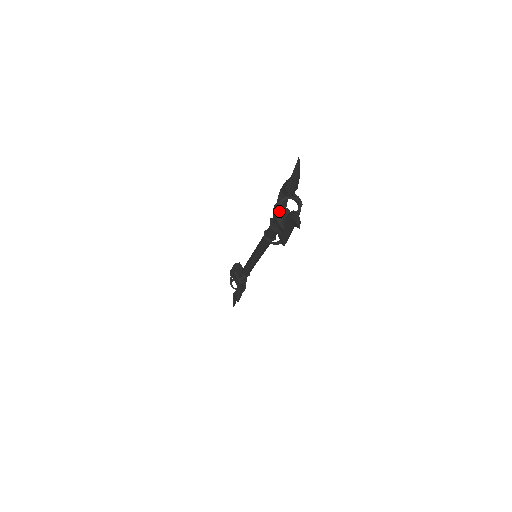
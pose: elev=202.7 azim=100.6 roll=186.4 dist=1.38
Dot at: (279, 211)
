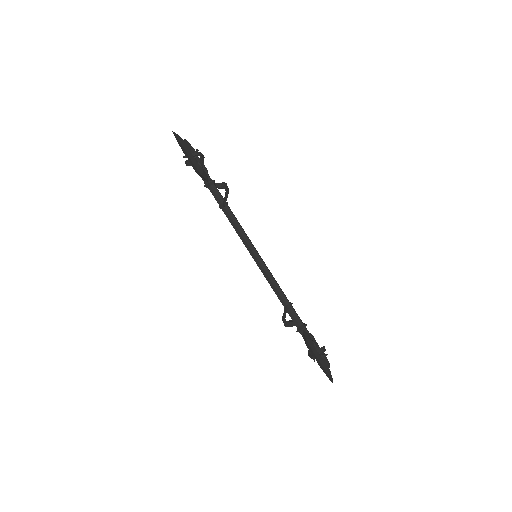
Dot at: occluded
